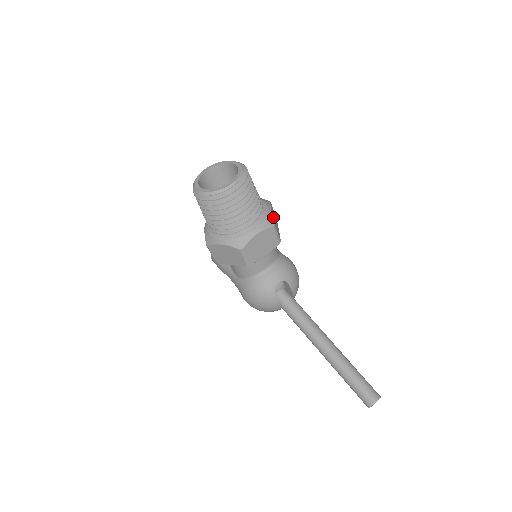
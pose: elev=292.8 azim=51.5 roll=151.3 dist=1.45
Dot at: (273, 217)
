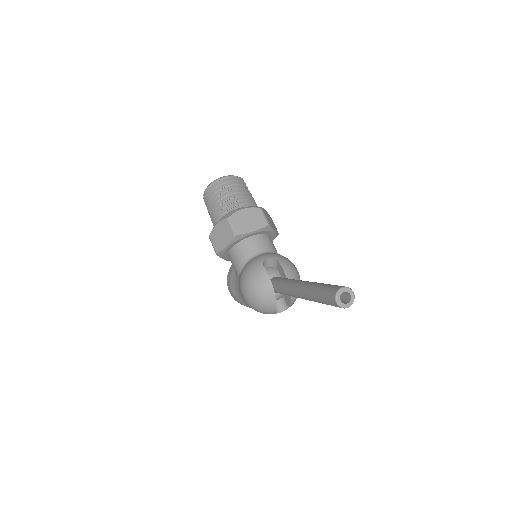
Dot at: (265, 211)
